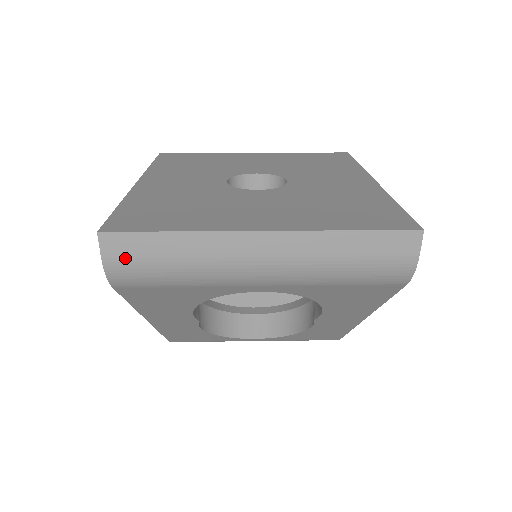
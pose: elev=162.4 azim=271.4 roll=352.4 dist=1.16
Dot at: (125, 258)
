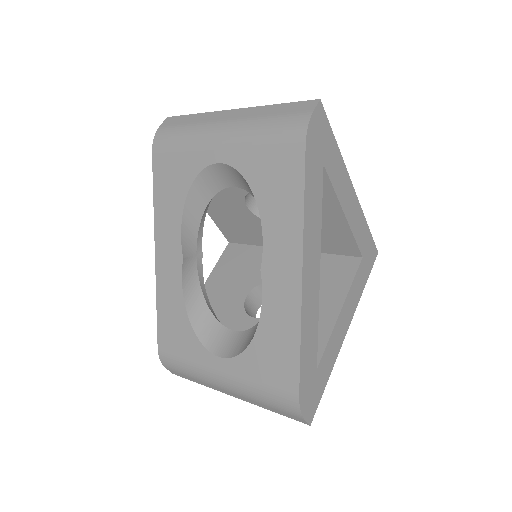
Dot at: (168, 126)
